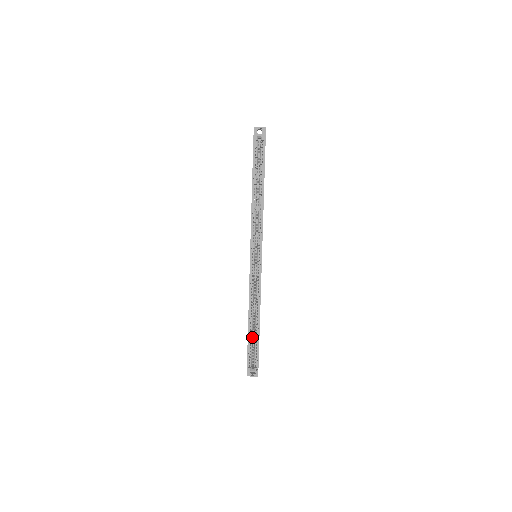
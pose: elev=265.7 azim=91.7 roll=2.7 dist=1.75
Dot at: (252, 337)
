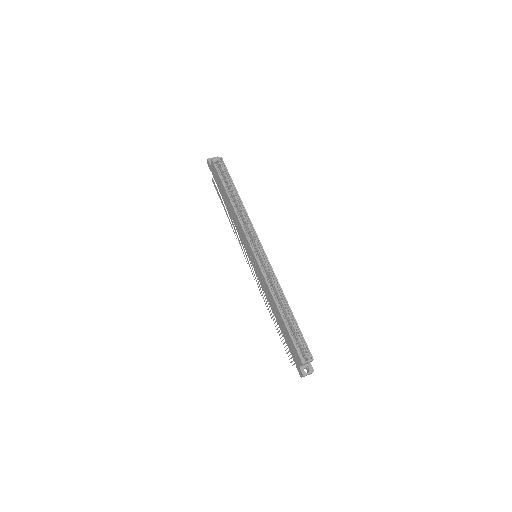
Dot at: occluded
